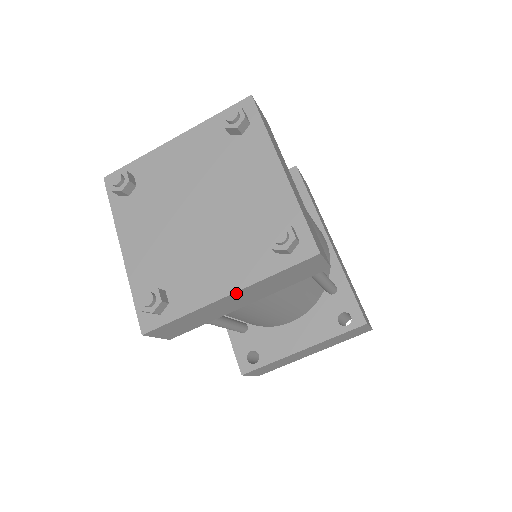
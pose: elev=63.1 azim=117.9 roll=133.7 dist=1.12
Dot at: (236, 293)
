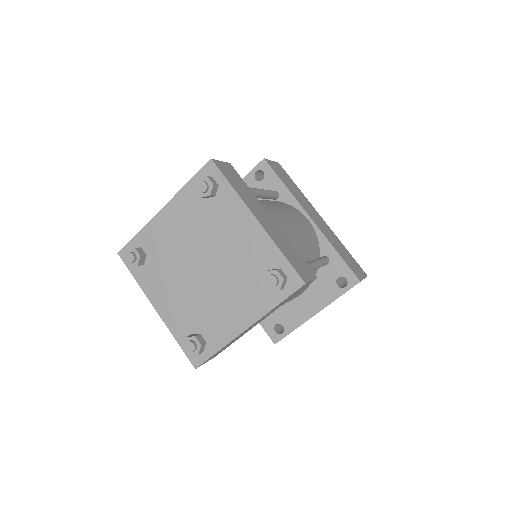
Dot at: (253, 324)
